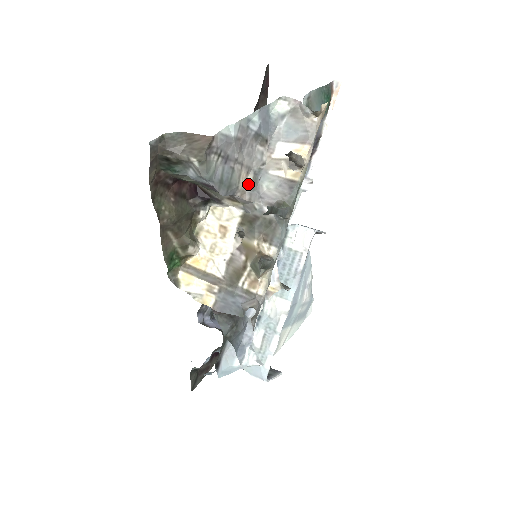
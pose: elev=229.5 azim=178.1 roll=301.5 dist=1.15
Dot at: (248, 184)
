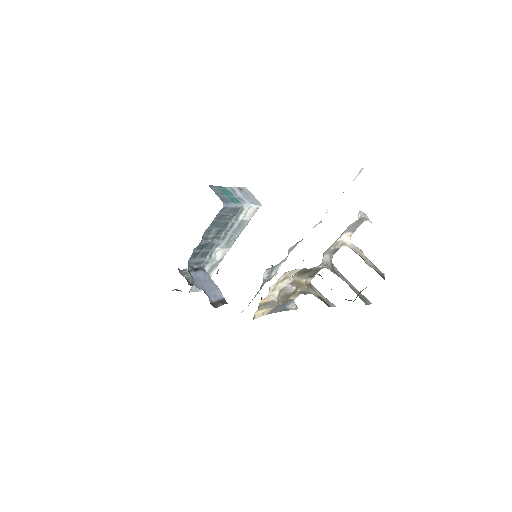
Dot at: occluded
